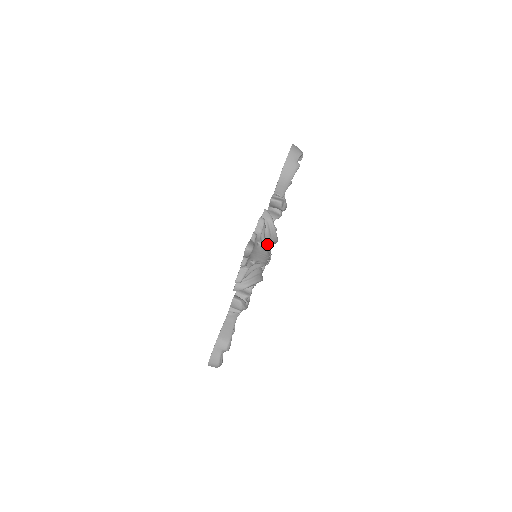
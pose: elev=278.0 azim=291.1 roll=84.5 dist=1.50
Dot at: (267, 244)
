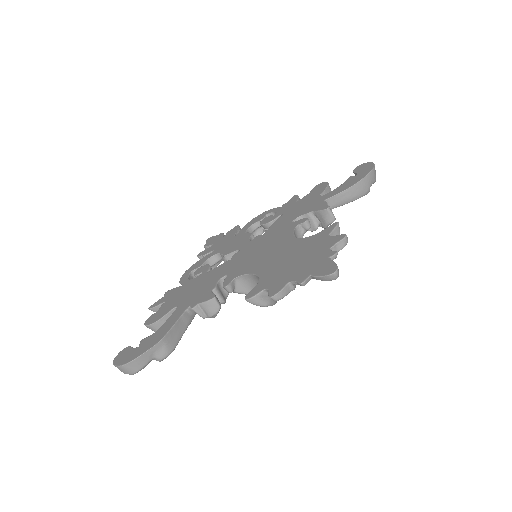
Dot at: occluded
